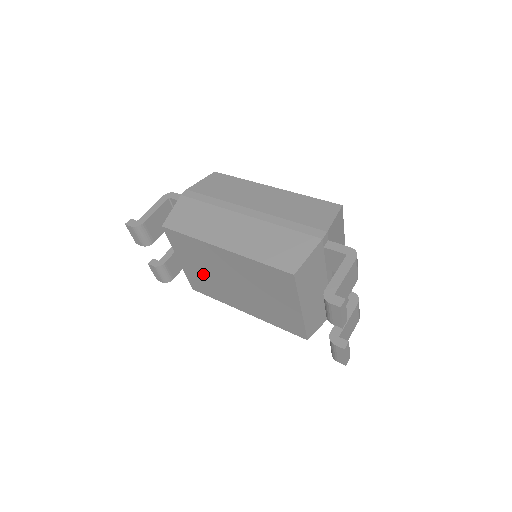
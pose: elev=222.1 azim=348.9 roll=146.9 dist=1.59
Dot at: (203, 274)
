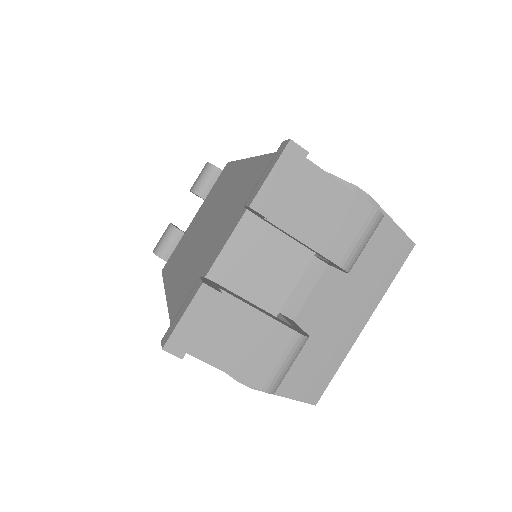
Dot at: (194, 229)
